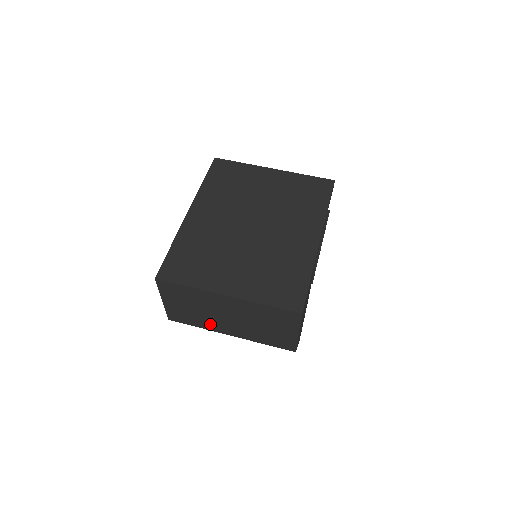
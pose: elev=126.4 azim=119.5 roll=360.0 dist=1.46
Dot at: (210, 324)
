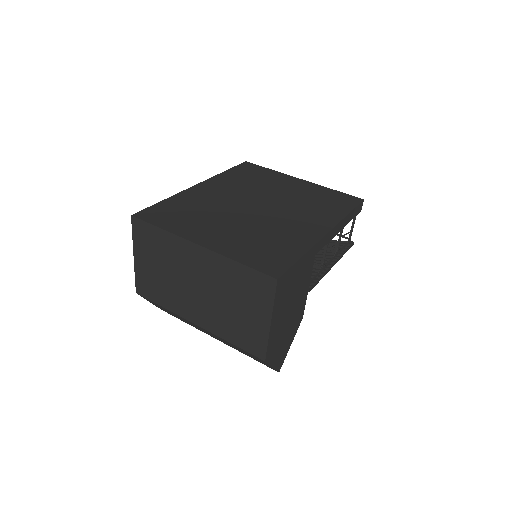
Dot at: (176, 301)
